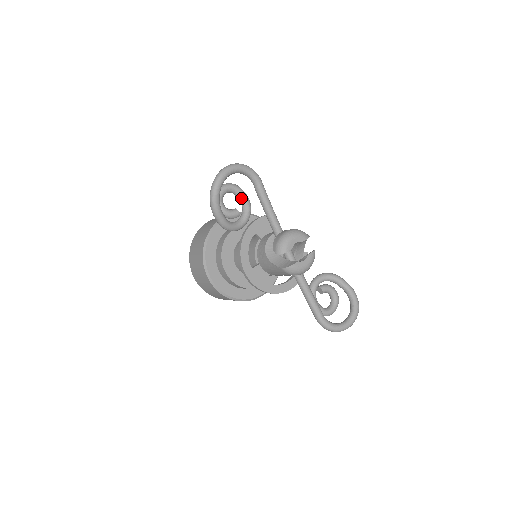
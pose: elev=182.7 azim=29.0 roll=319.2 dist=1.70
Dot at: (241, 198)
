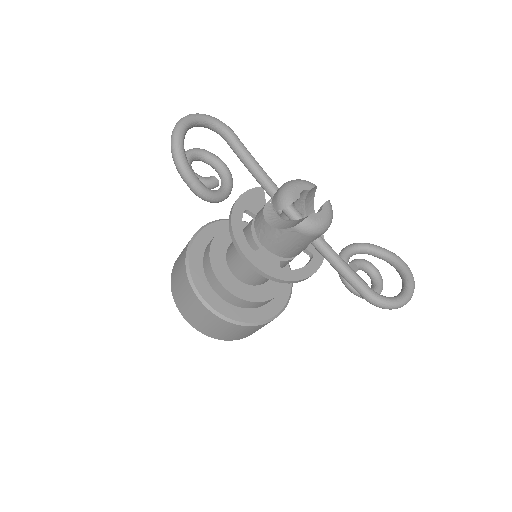
Dot at: (215, 164)
